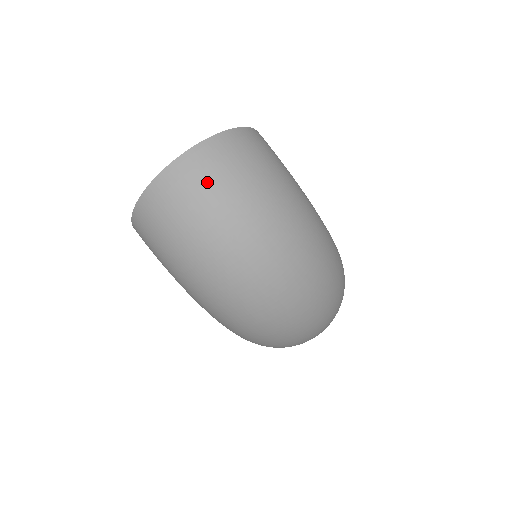
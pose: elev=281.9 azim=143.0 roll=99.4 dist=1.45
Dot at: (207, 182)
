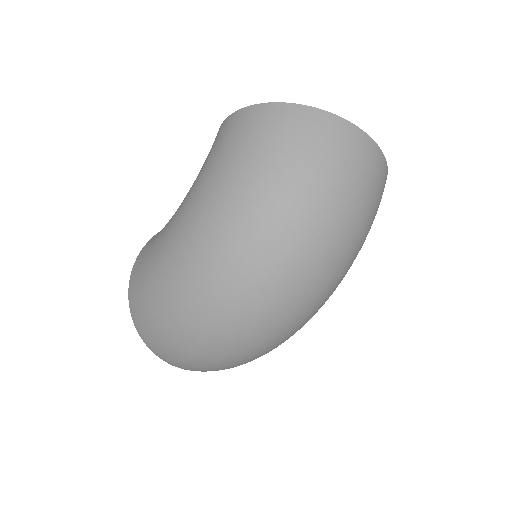
Dot at: (360, 172)
